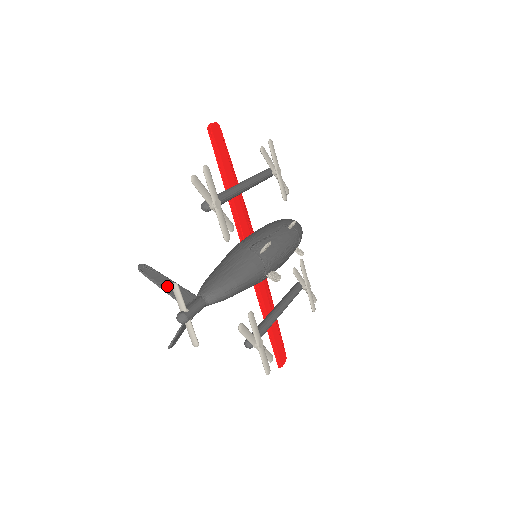
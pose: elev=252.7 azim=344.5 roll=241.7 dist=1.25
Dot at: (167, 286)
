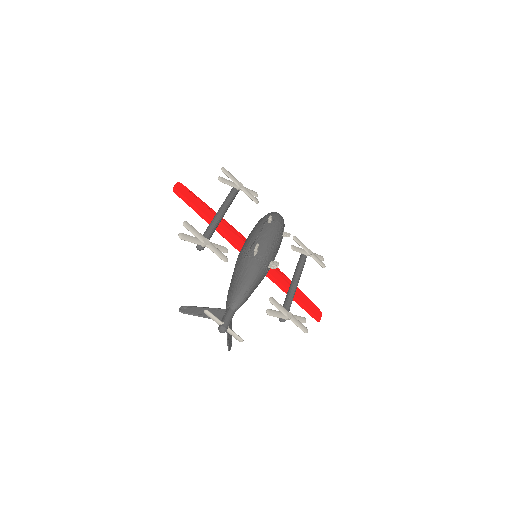
Dot at: (203, 313)
